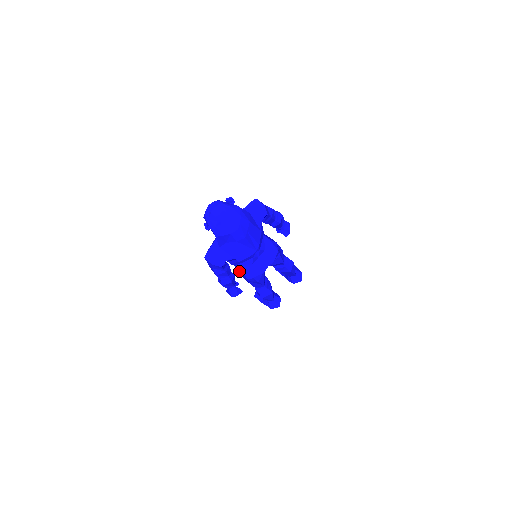
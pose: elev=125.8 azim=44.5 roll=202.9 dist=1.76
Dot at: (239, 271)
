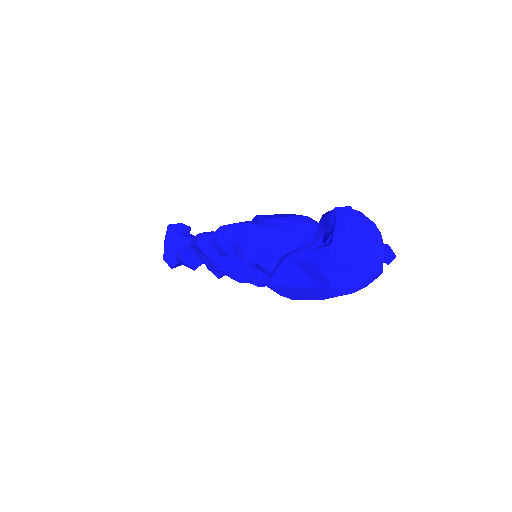
Dot at: occluded
